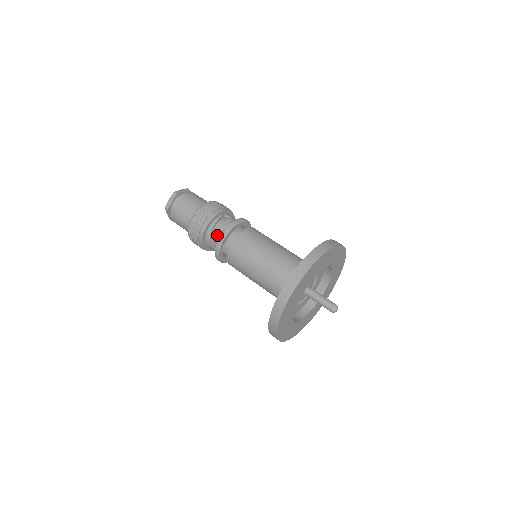
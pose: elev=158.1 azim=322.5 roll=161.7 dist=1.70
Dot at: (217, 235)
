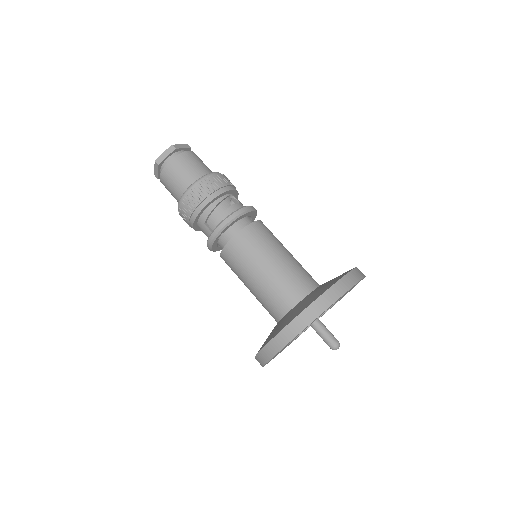
Dot at: (218, 218)
